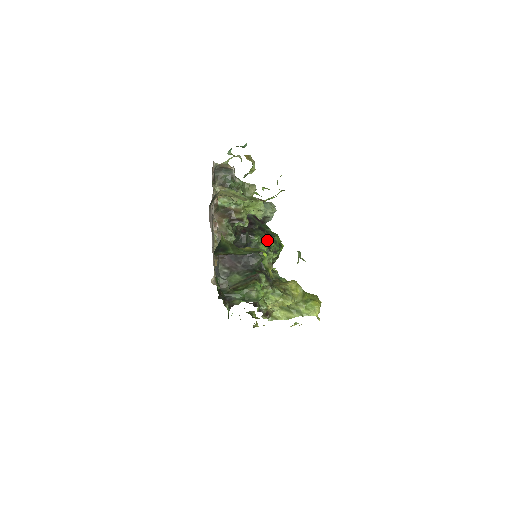
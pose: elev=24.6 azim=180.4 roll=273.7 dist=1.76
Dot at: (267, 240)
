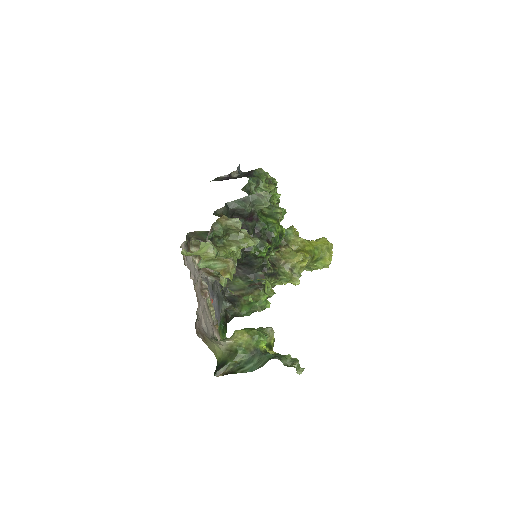
Dot at: (265, 250)
